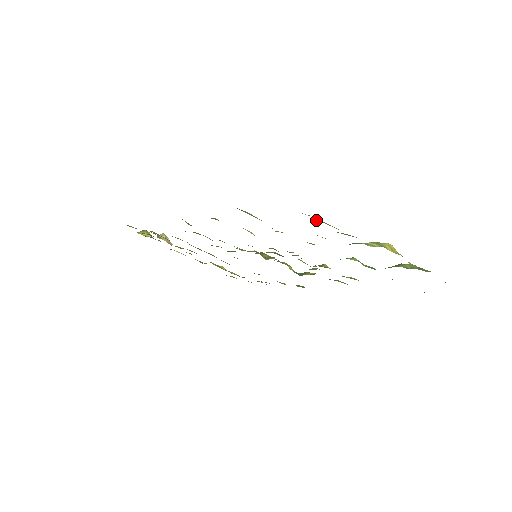
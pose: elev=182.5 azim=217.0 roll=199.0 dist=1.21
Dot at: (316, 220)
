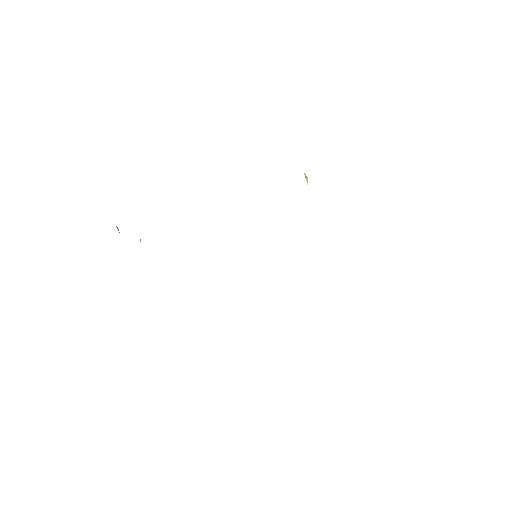
Dot at: occluded
